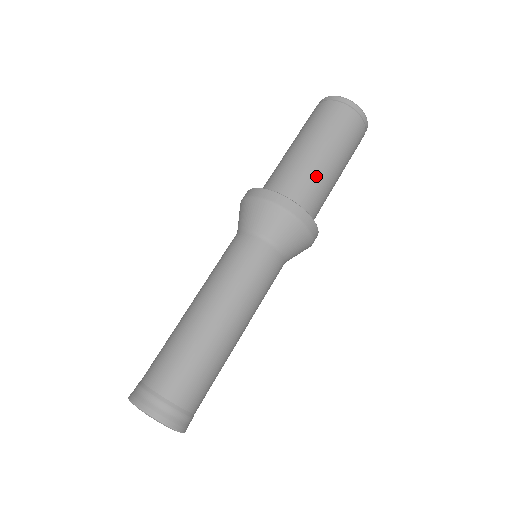
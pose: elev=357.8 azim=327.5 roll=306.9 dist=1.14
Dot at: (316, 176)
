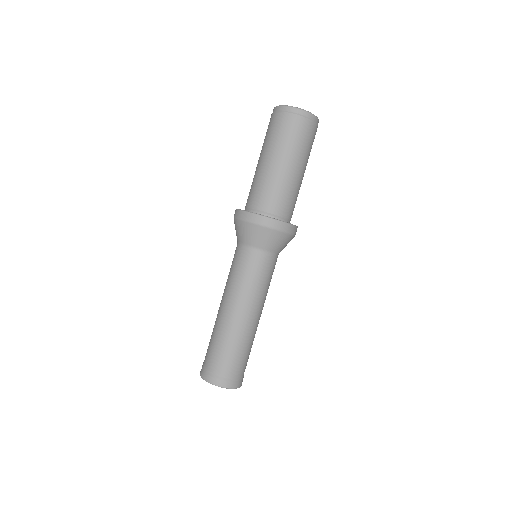
Dot at: (296, 192)
